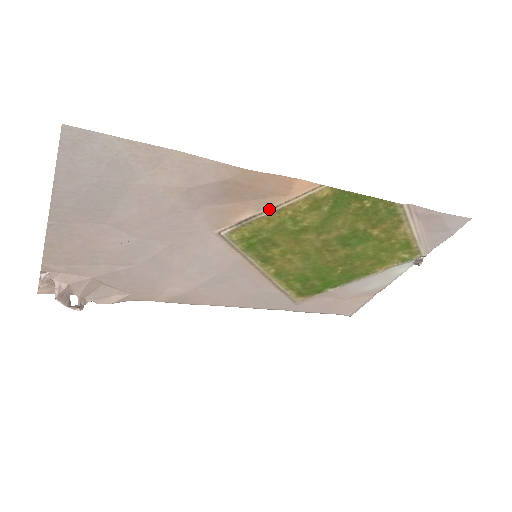
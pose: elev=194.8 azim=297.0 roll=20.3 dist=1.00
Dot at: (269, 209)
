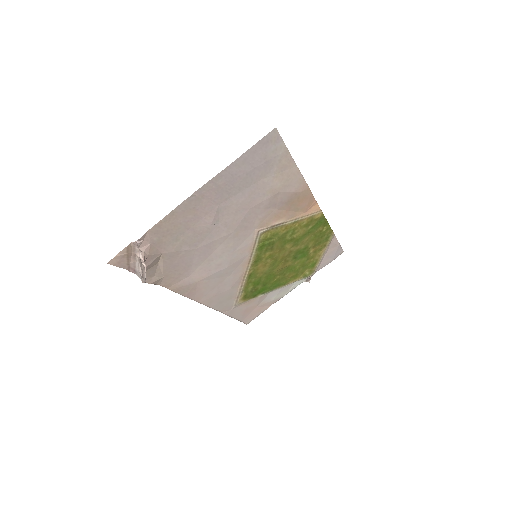
Dot at: (292, 220)
